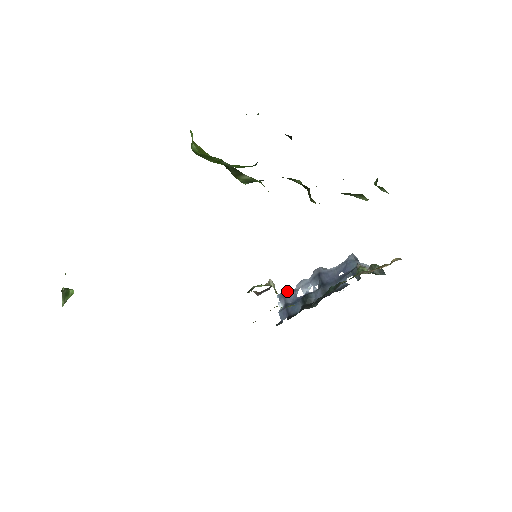
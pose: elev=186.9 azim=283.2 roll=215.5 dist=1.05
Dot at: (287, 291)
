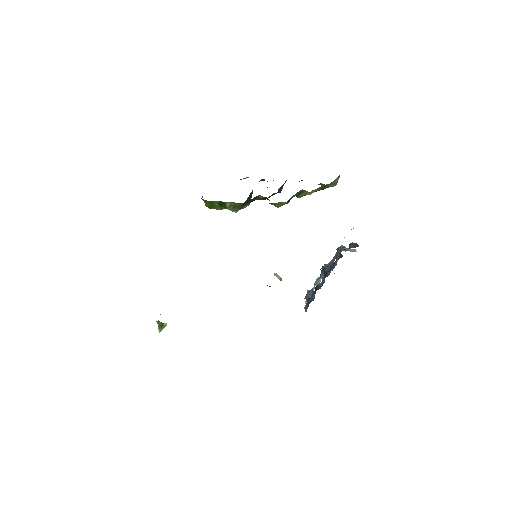
Dot at: (309, 291)
